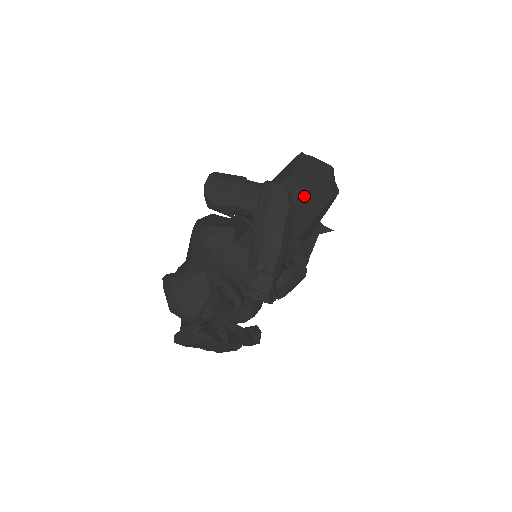
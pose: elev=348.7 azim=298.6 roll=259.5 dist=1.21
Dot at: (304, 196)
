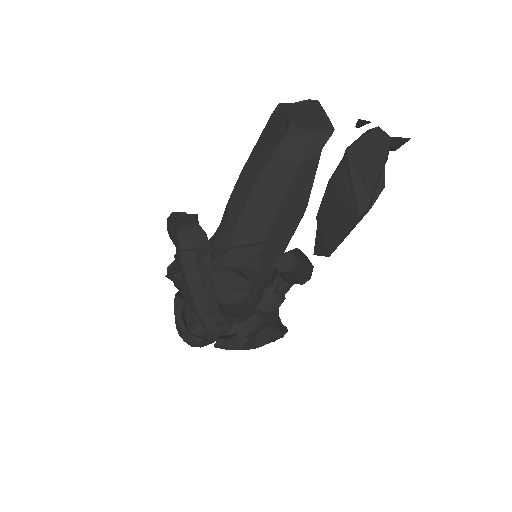
Dot at: (253, 191)
